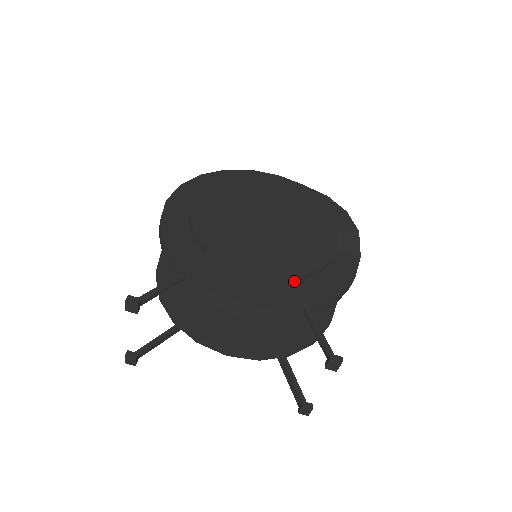
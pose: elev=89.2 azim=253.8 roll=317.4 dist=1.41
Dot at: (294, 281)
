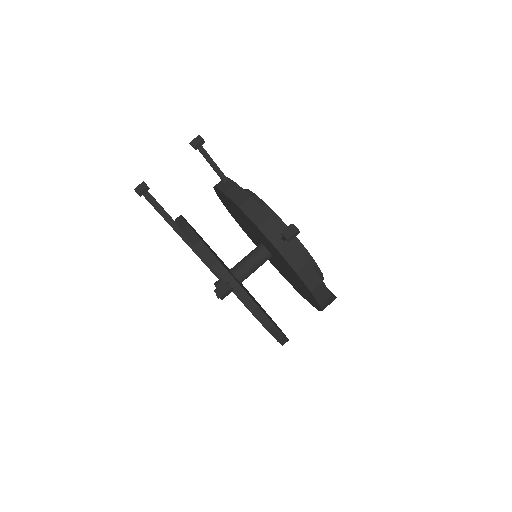
Dot at: occluded
